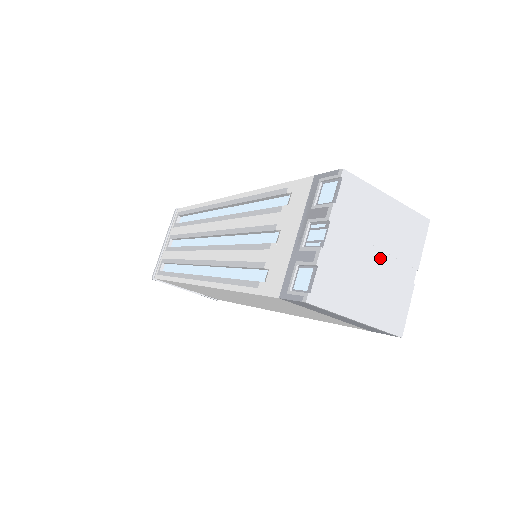
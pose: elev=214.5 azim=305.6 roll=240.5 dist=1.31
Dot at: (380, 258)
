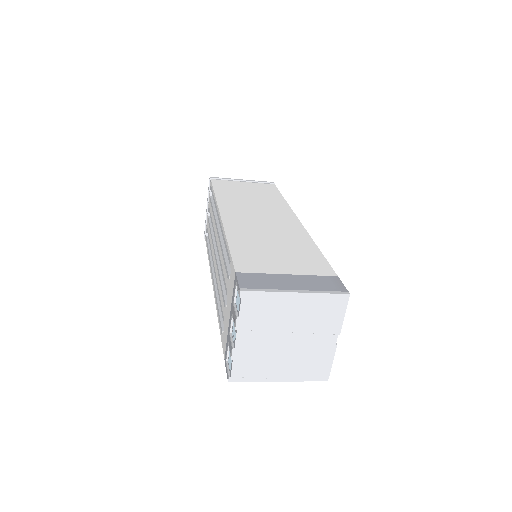
Dot at: (294, 338)
